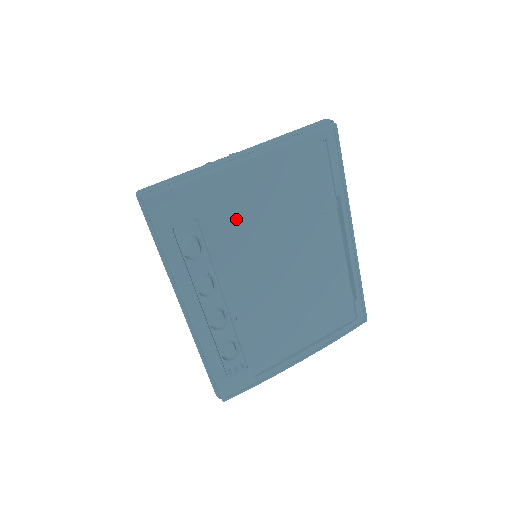
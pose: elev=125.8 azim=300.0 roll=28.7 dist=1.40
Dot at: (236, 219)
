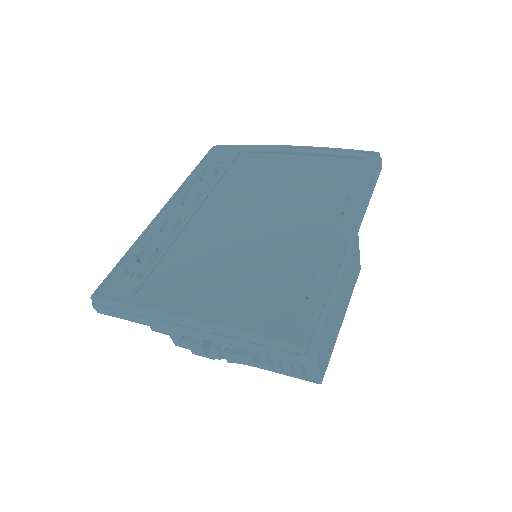
Dot at: (251, 174)
